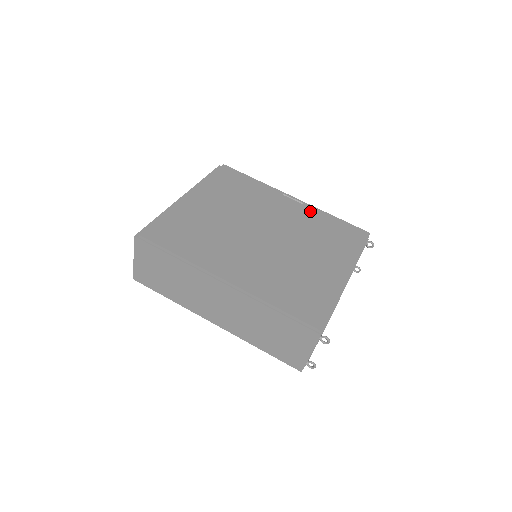
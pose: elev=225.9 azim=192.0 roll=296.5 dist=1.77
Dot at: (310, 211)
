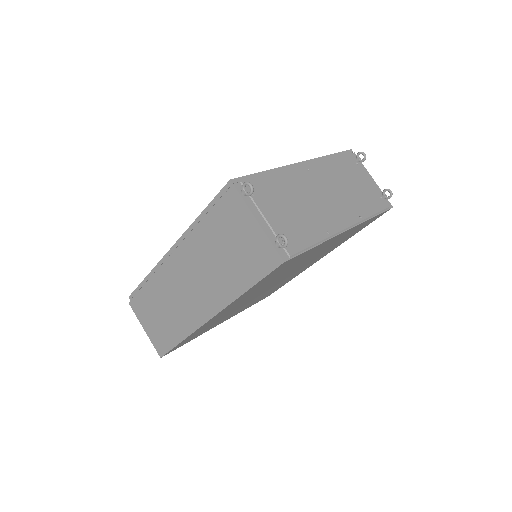
Dot at: occluded
